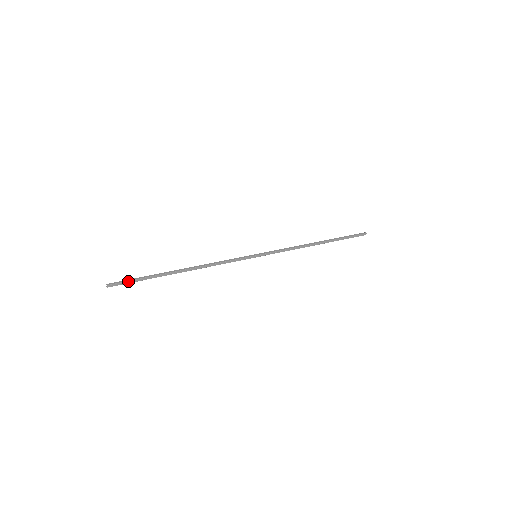
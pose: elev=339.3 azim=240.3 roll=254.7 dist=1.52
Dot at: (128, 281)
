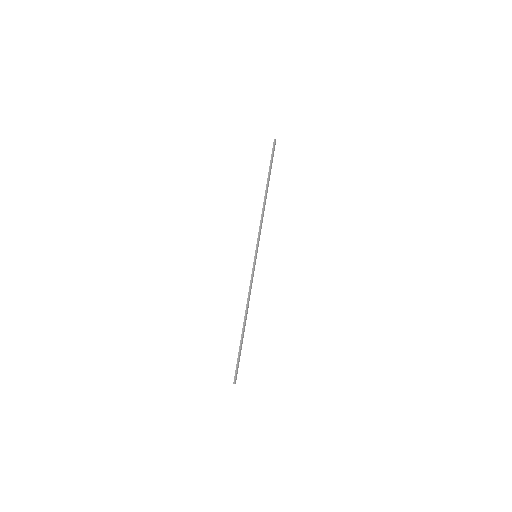
Dot at: (237, 367)
